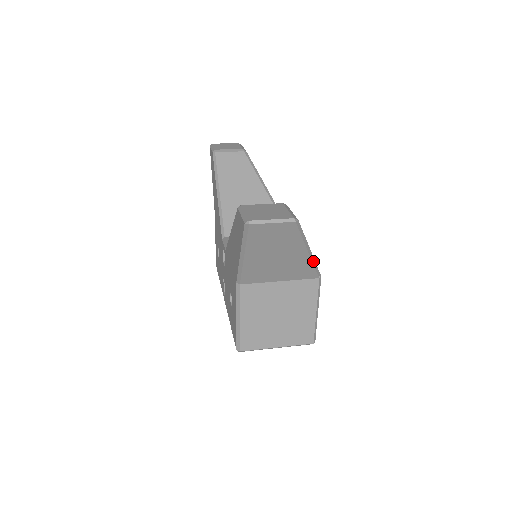
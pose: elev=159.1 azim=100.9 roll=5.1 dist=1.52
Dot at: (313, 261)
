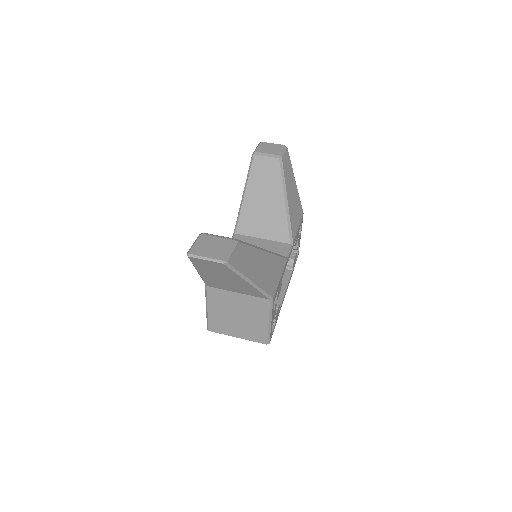
Dot at: (258, 288)
